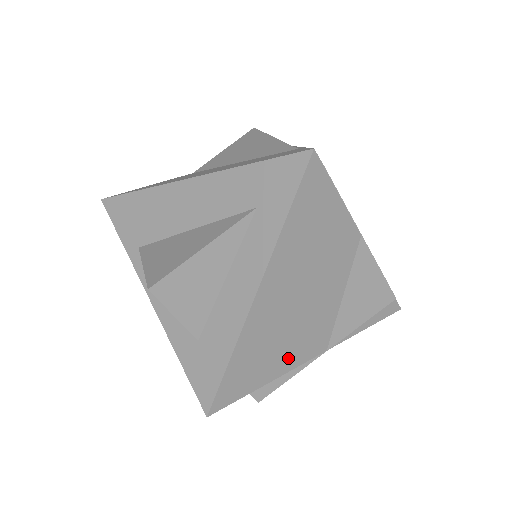
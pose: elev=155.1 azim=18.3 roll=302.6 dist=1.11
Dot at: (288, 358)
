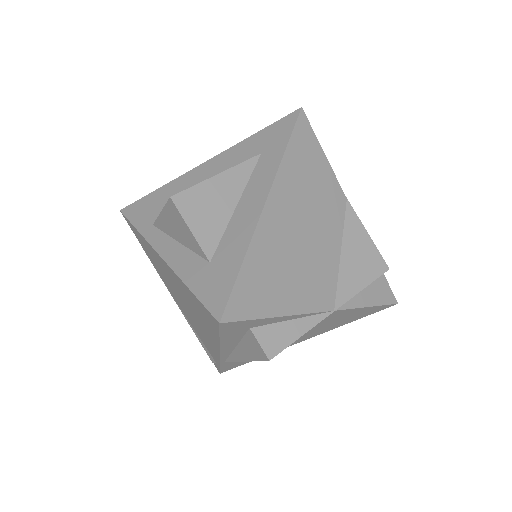
Dot at: (297, 296)
